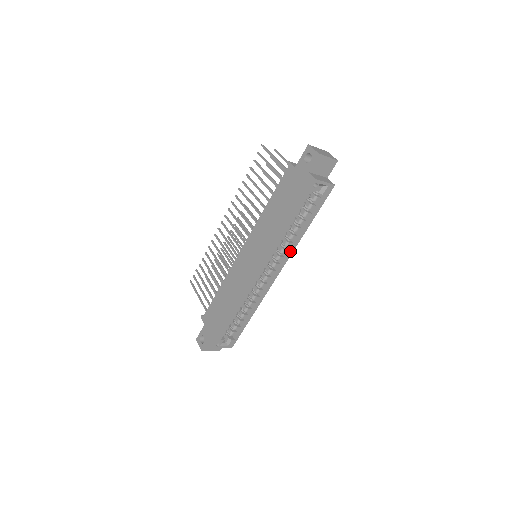
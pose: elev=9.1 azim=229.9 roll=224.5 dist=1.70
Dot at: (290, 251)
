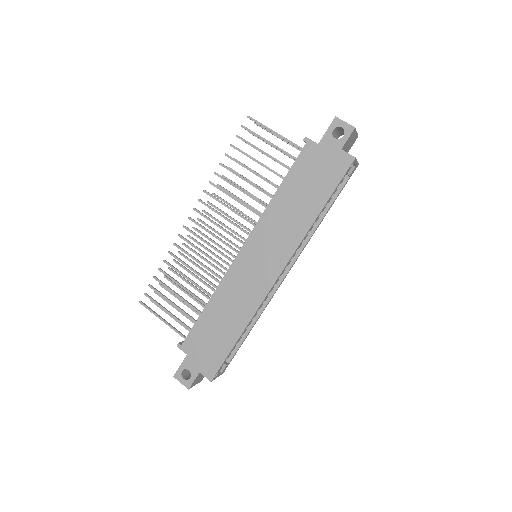
Dot at: (305, 245)
